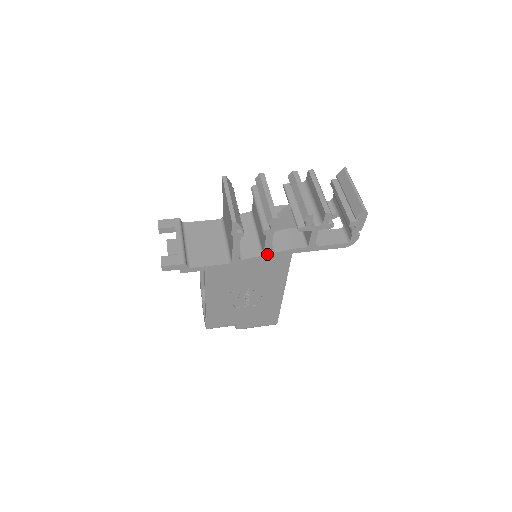
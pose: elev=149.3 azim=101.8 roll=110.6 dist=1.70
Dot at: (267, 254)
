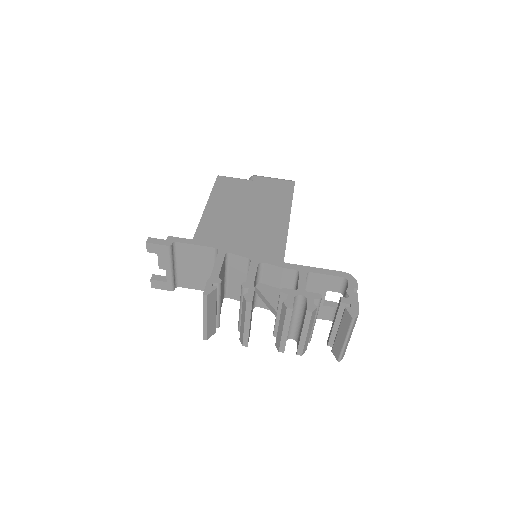
Dot at: occluded
